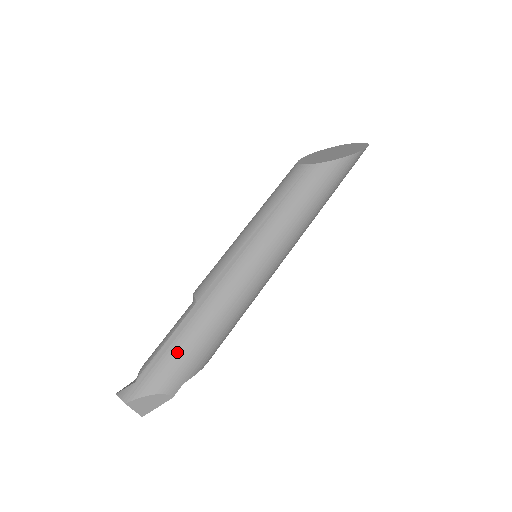
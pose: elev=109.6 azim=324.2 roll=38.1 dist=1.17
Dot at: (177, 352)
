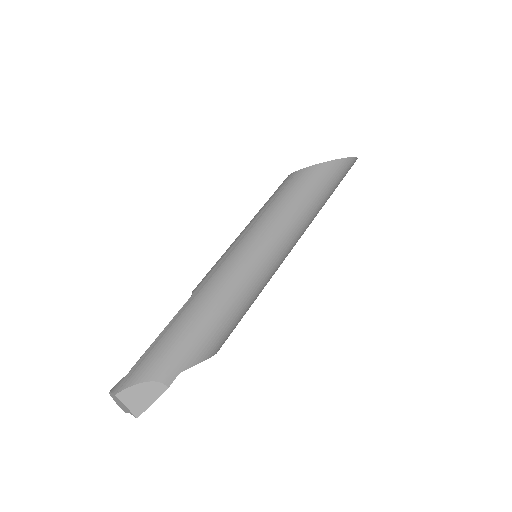
Dot at: (171, 338)
